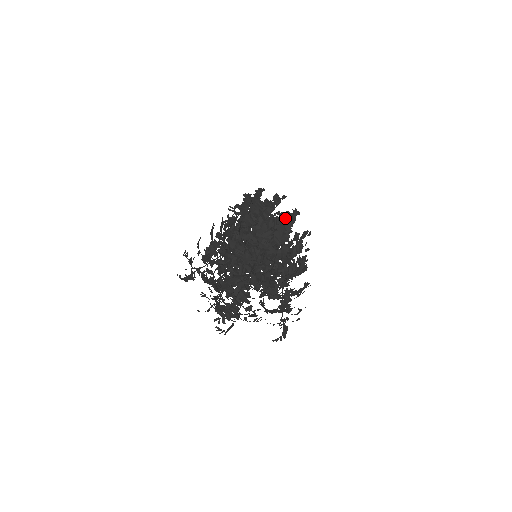
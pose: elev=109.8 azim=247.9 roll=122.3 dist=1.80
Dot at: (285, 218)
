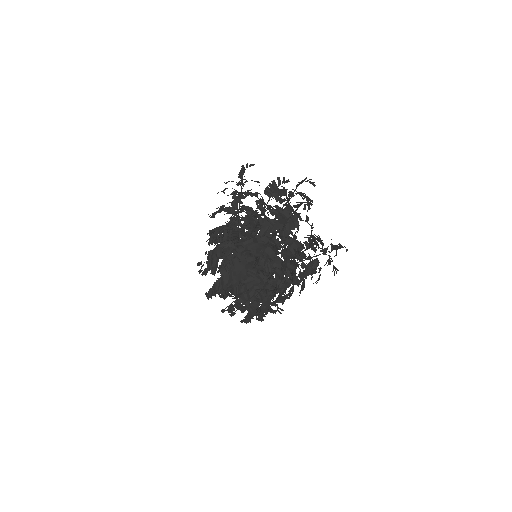
Dot at: occluded
